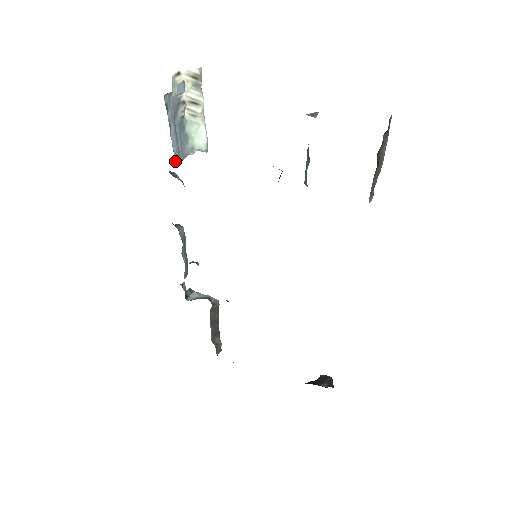
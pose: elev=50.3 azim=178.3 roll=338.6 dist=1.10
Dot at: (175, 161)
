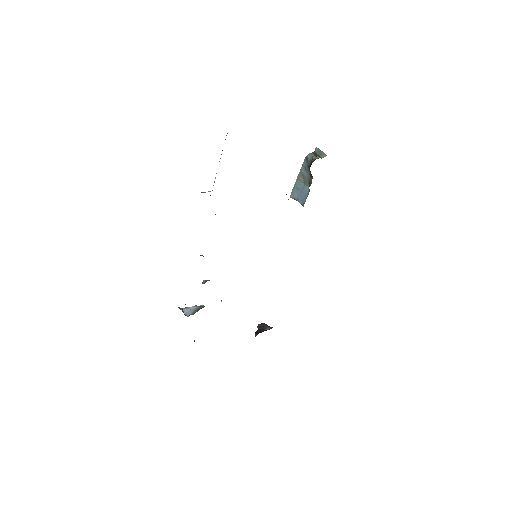
Dot at: occluded
